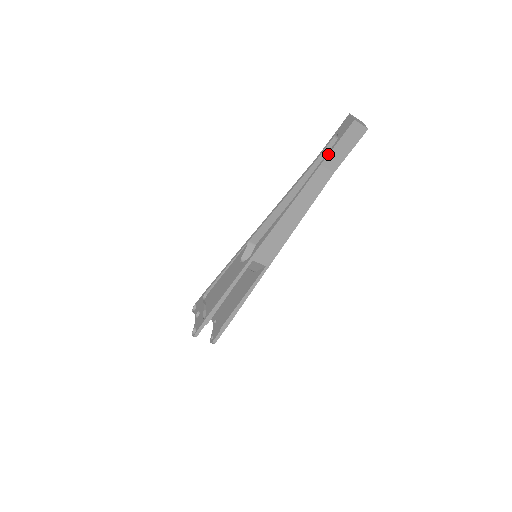
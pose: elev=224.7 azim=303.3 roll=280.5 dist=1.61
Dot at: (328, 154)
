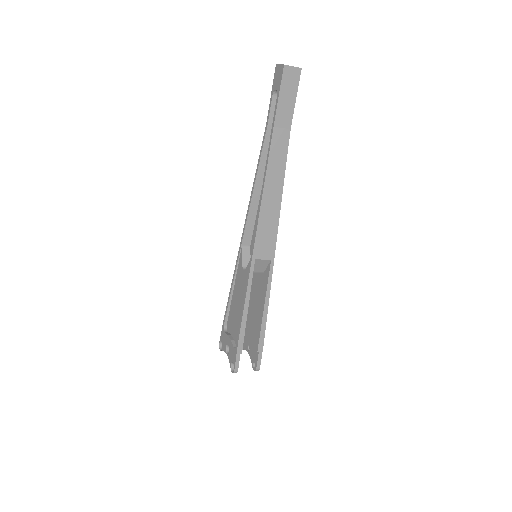
Dot at: (275, 112)
